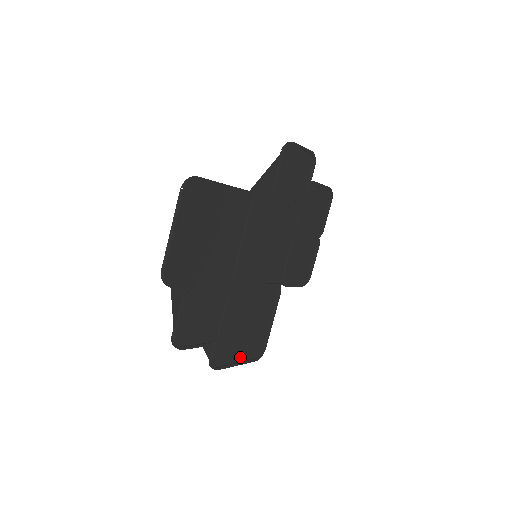
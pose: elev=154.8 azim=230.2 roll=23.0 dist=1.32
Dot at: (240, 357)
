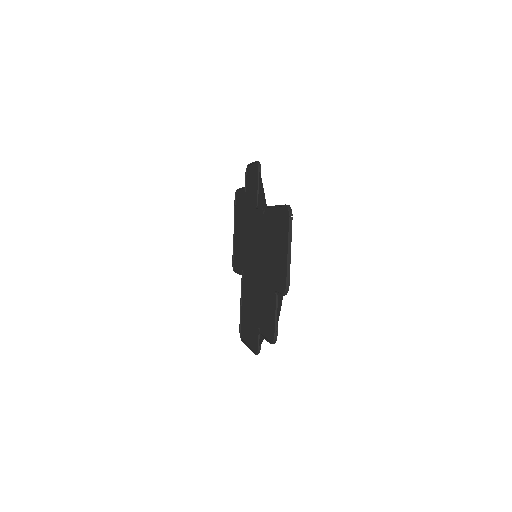
Dot at: (248, 340)
